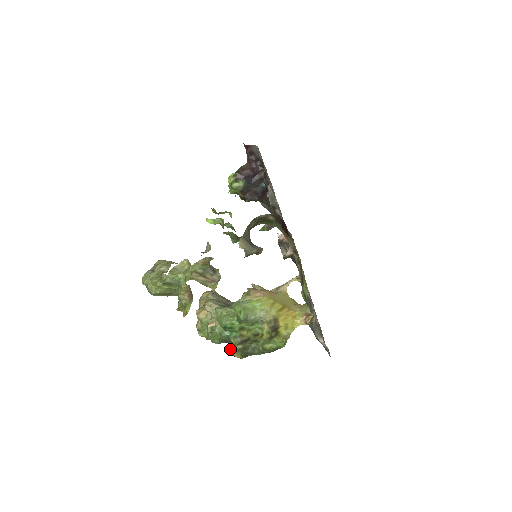
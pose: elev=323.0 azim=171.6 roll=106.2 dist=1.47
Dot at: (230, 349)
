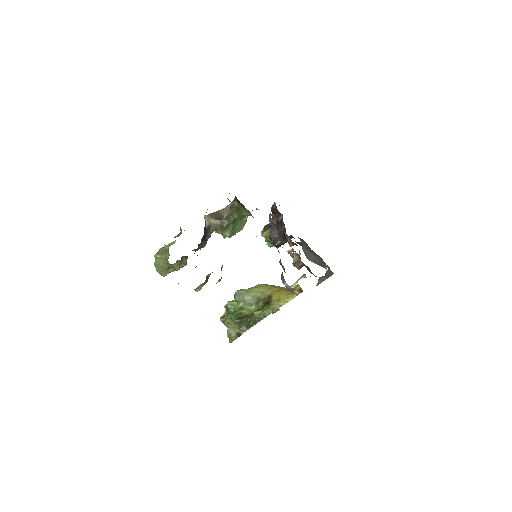
Dot at: occluded
